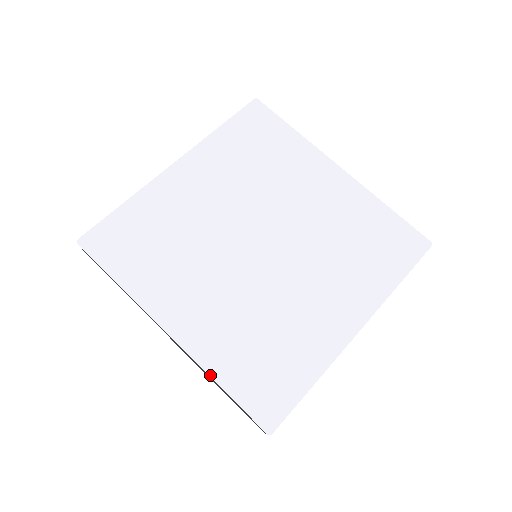
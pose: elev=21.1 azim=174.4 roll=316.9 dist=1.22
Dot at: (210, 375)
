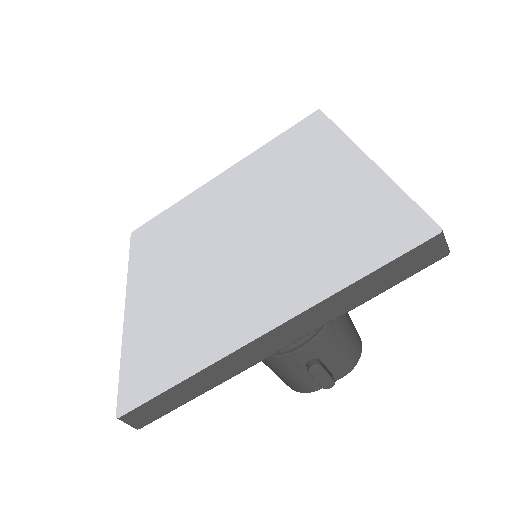
Dot at: (339, 290)
